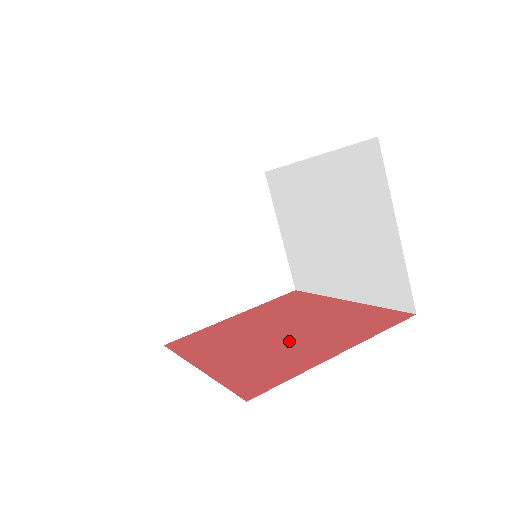
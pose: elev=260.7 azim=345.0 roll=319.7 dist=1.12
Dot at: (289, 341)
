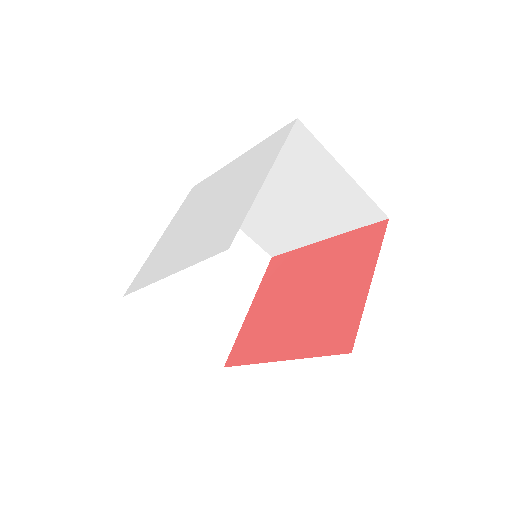
Dot at: (323, 296)
